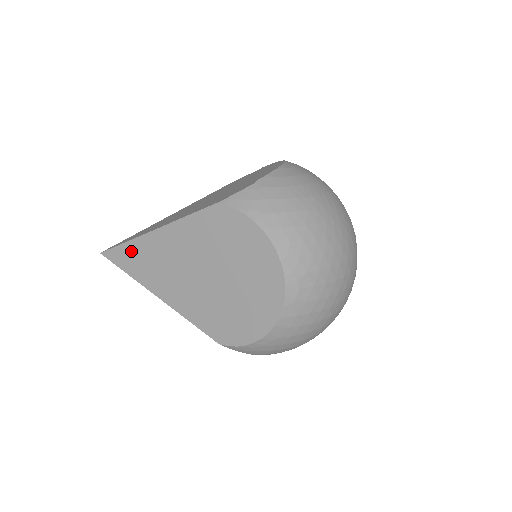
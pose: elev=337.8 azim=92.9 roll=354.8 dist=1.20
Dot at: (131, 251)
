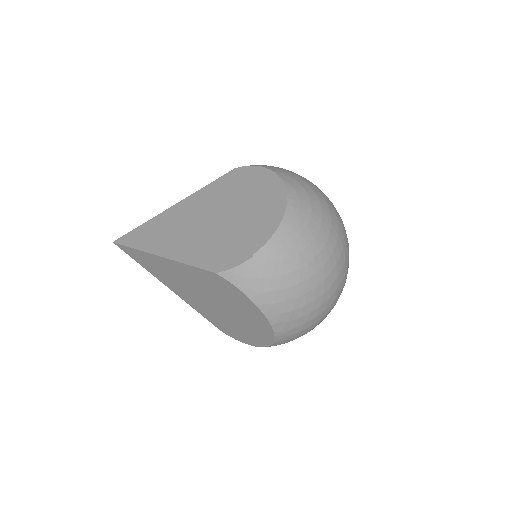
Dot at: (141, 256)
